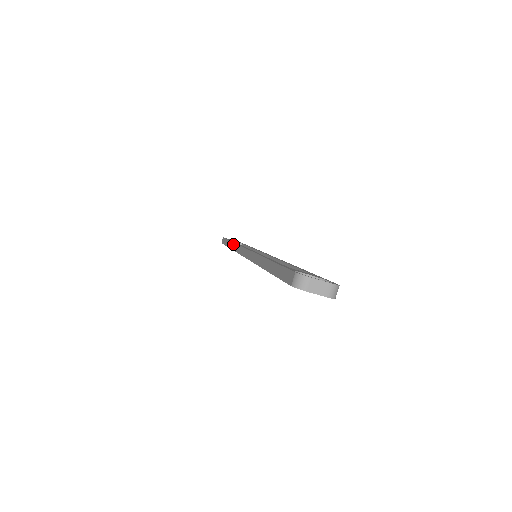
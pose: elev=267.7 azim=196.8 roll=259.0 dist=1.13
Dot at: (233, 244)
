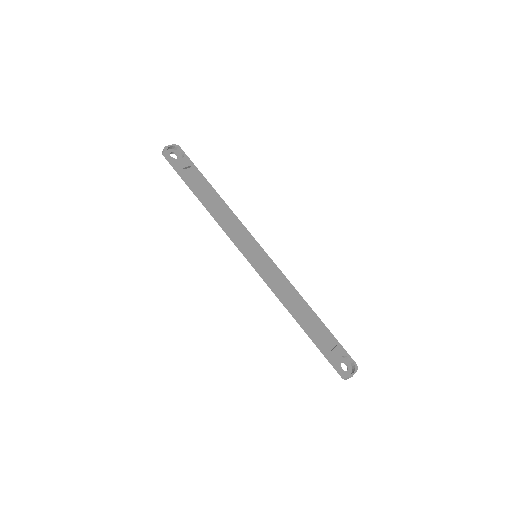
Dot at: (215, 216)
